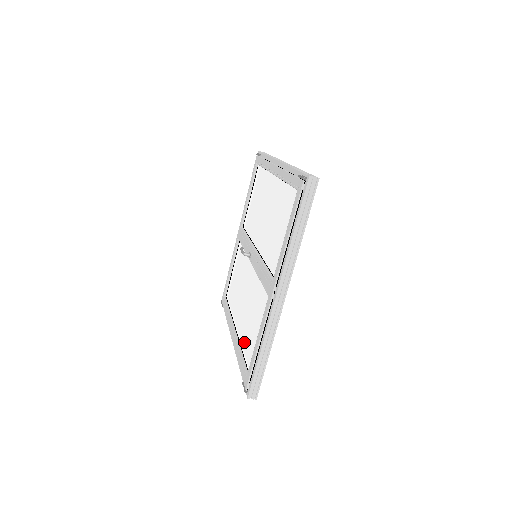
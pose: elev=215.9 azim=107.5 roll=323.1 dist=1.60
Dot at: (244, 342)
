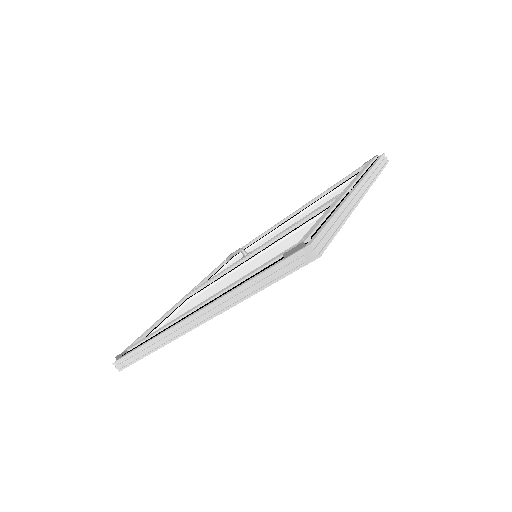
Dot at: occluded
